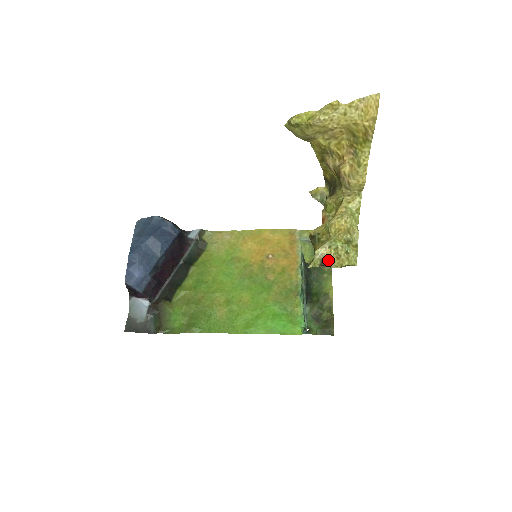
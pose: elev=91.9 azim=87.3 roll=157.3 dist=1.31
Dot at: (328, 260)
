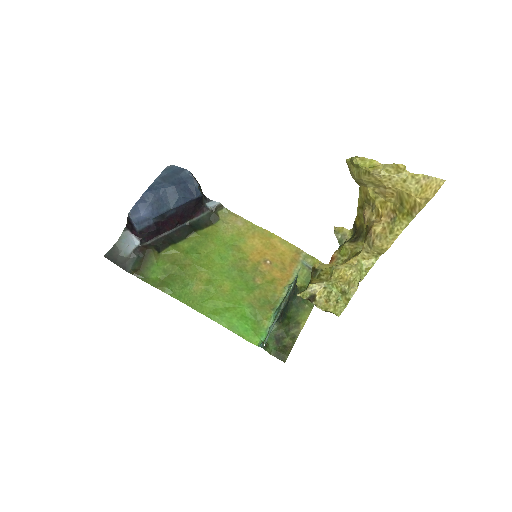
Dot at: (317, 298)
